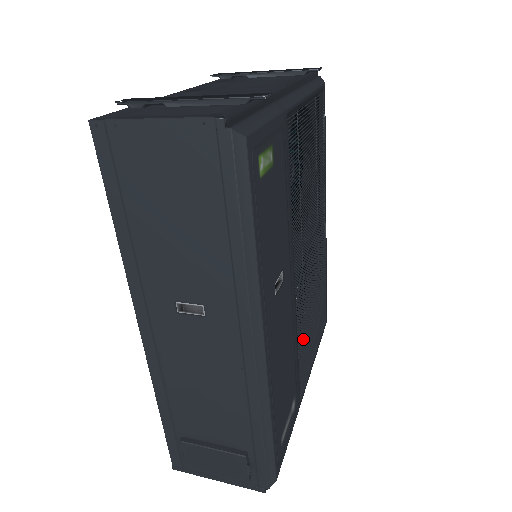
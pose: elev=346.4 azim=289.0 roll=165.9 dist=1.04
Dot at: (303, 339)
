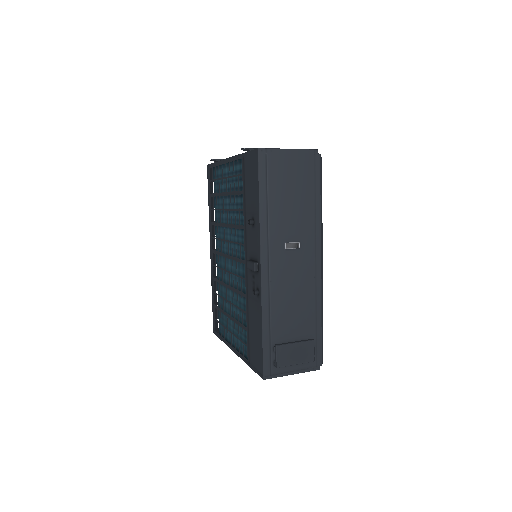
Dot at: occluded
